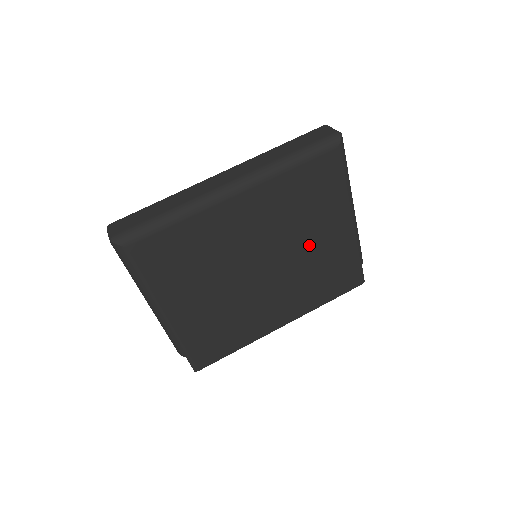
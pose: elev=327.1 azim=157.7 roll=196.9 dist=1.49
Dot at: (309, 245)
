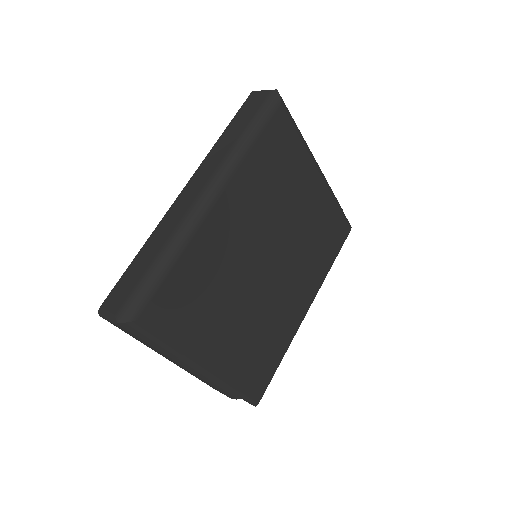
Dot at: (297, 217)
